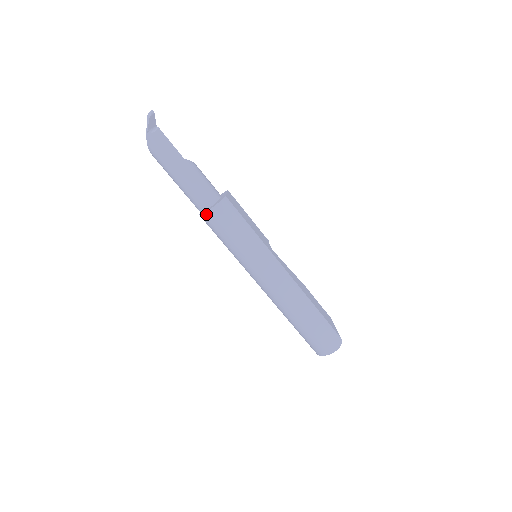
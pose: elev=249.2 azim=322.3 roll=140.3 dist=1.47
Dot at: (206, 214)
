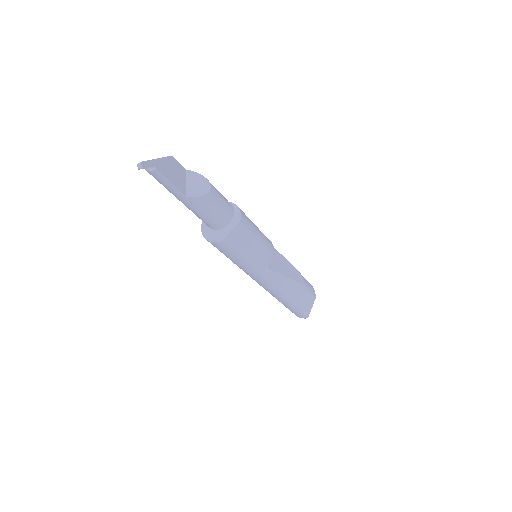
Dot at: (202, 233)
